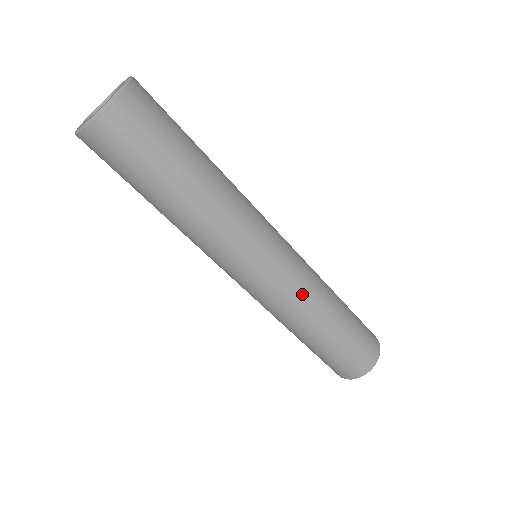
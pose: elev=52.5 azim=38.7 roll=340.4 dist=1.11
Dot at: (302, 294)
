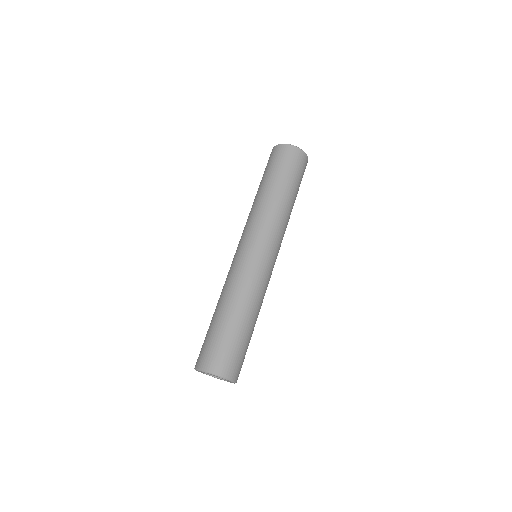
Dot at: (244, 278)
